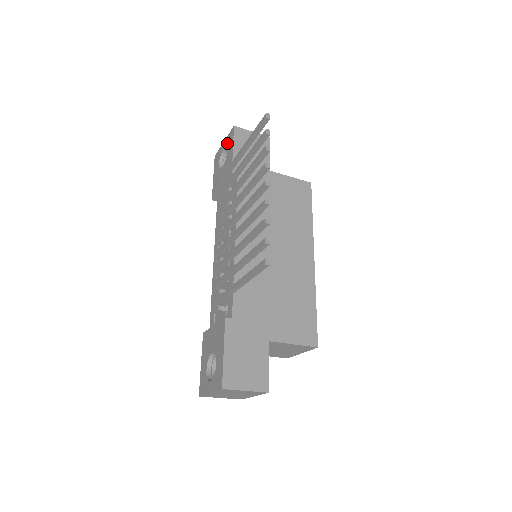
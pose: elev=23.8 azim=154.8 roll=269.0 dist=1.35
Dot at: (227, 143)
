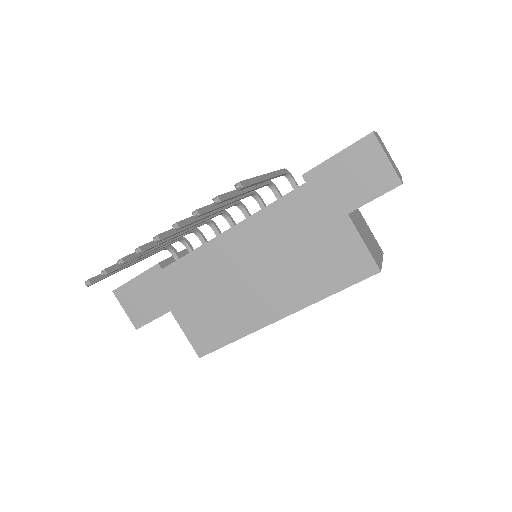
Dot at: occluded
